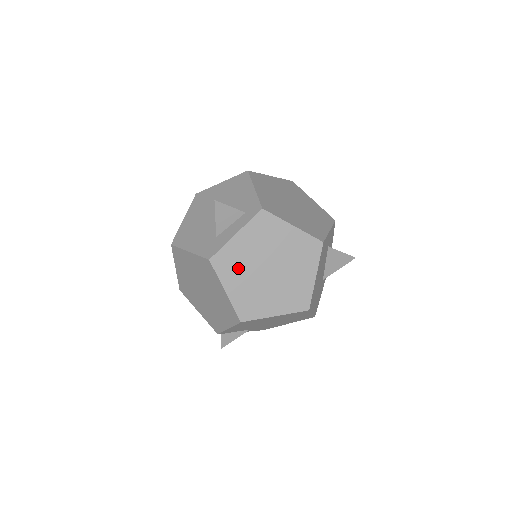
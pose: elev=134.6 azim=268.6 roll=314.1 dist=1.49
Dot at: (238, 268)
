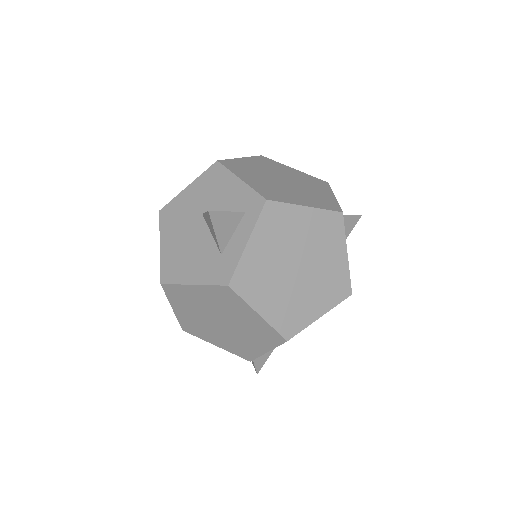
Dot at: (263, 281)
